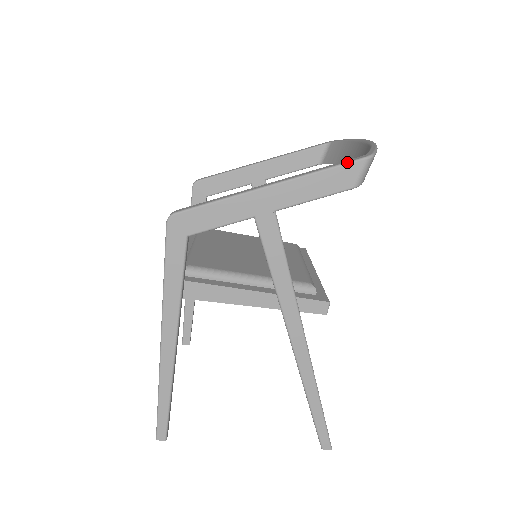
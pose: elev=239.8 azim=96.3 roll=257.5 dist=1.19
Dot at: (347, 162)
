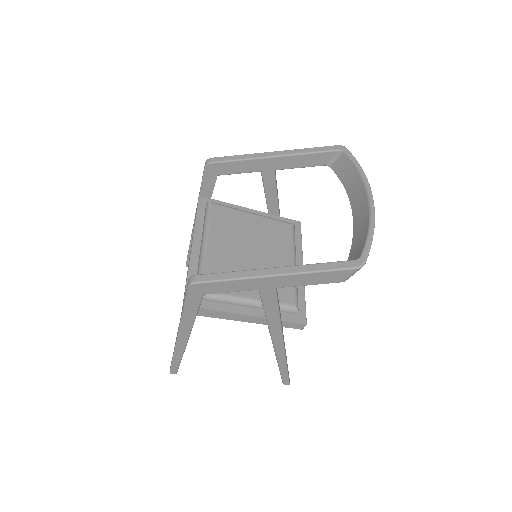
Dot at: (341, 269)
